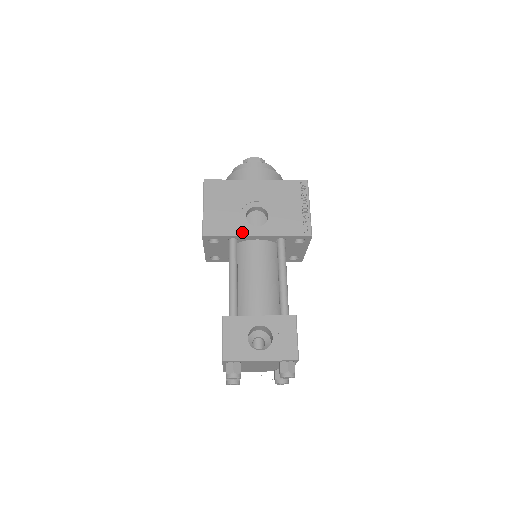
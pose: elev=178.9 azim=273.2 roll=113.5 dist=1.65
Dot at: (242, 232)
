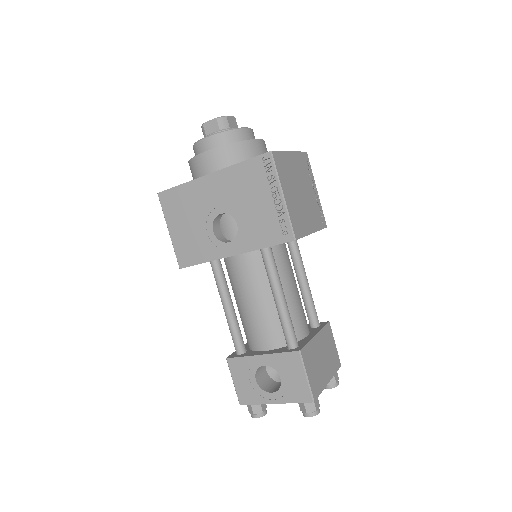
Dot at: (215, 254)
